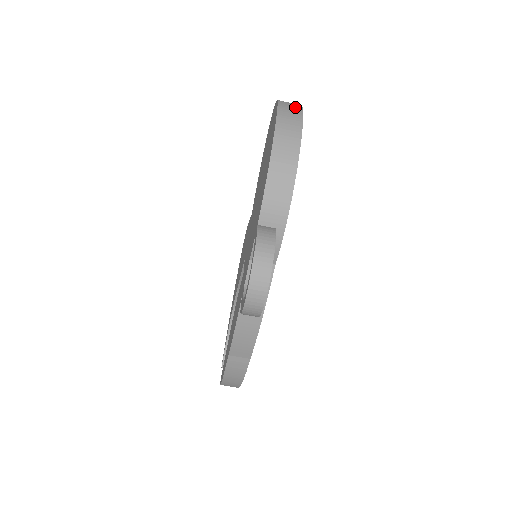
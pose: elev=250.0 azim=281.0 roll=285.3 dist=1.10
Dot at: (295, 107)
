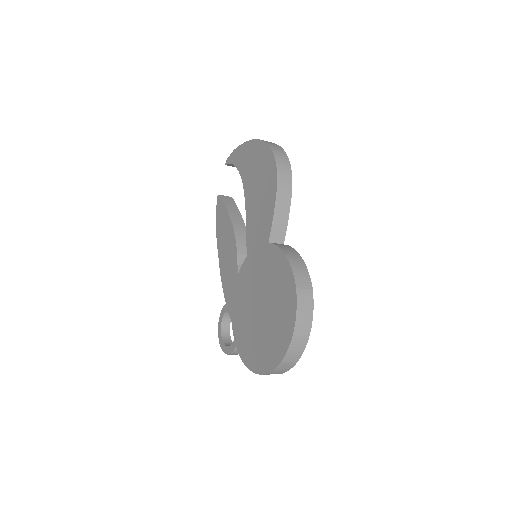
Dot at: (288, 368)
